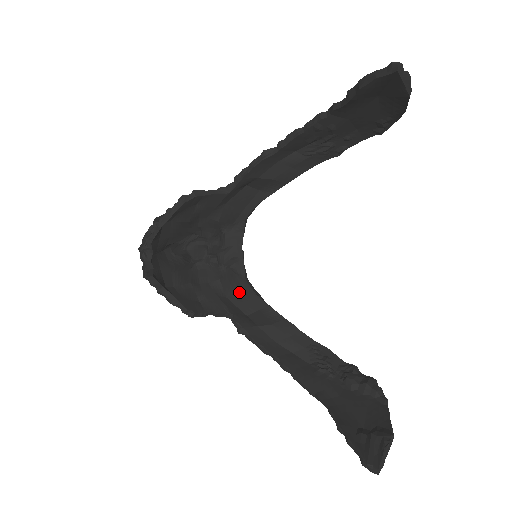
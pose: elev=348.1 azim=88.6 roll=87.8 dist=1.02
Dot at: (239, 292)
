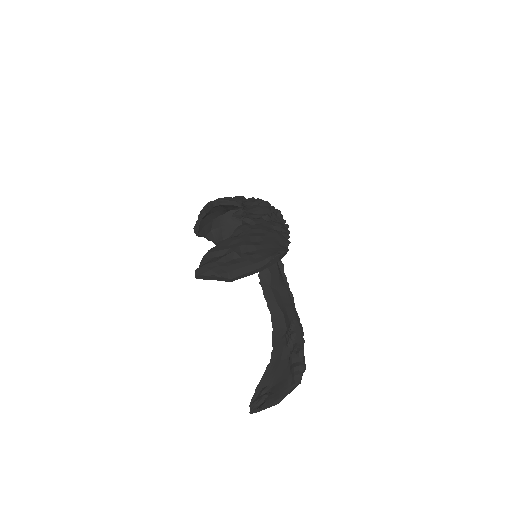
Dot at: occluded
